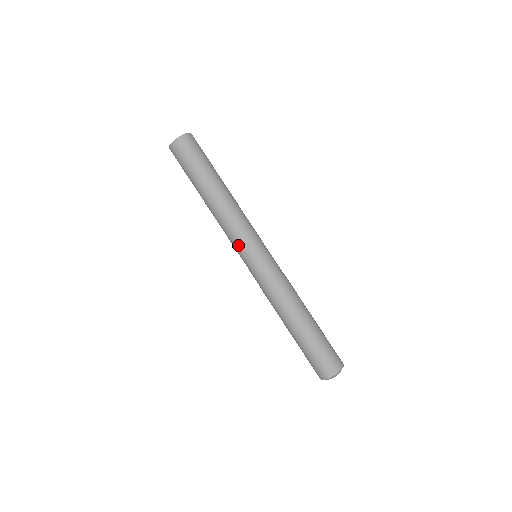
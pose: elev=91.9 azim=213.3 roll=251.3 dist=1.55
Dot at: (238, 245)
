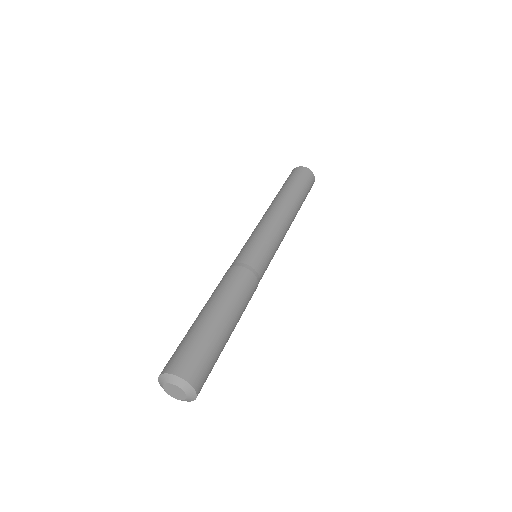
Dot at: (257, 231)
